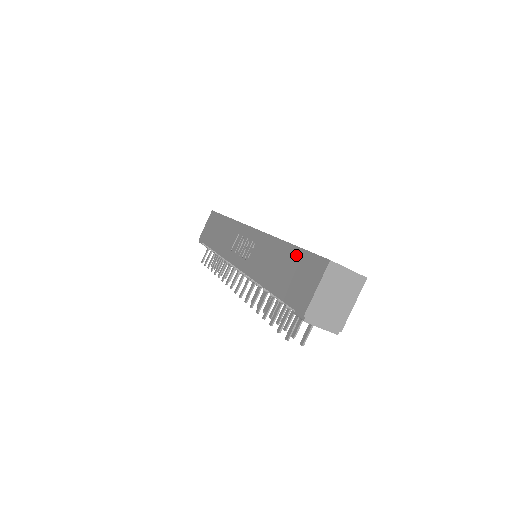
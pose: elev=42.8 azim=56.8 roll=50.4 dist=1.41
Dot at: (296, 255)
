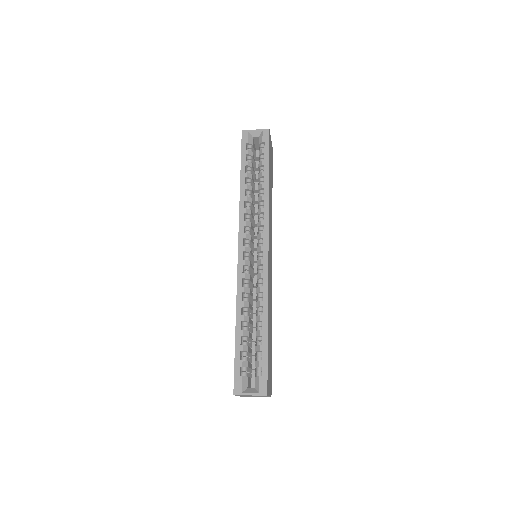
Dot at: occluded
